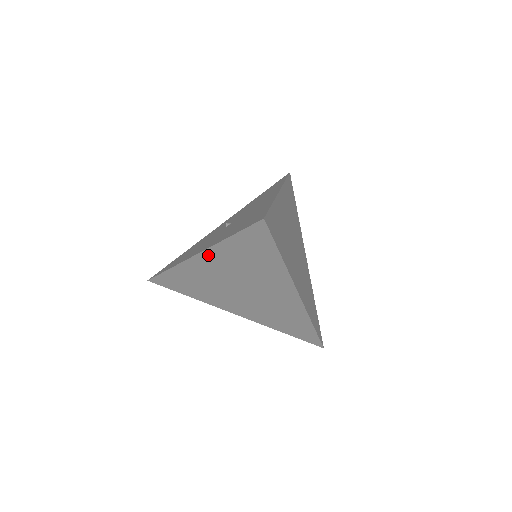
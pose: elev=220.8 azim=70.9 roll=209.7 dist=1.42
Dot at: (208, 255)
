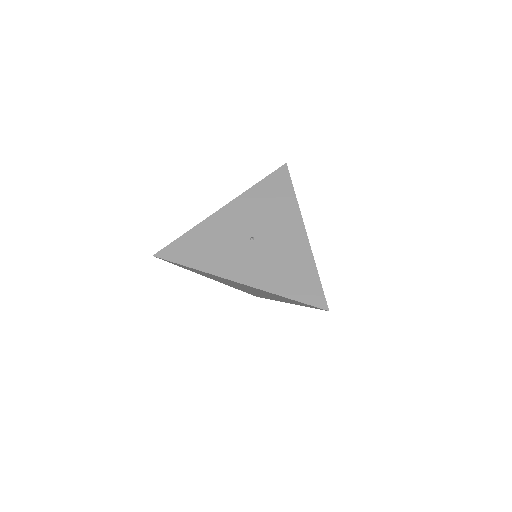
Dot at: (251, 287)
